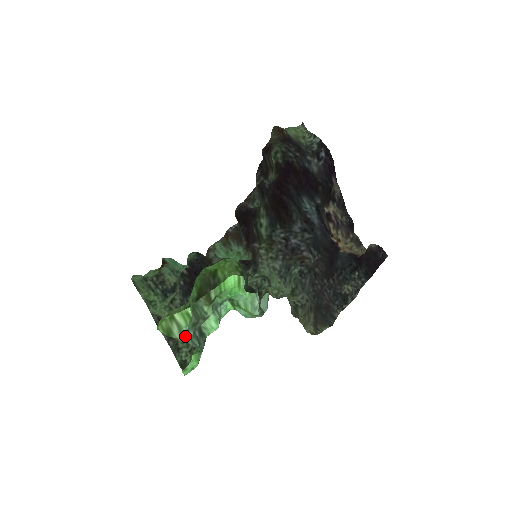
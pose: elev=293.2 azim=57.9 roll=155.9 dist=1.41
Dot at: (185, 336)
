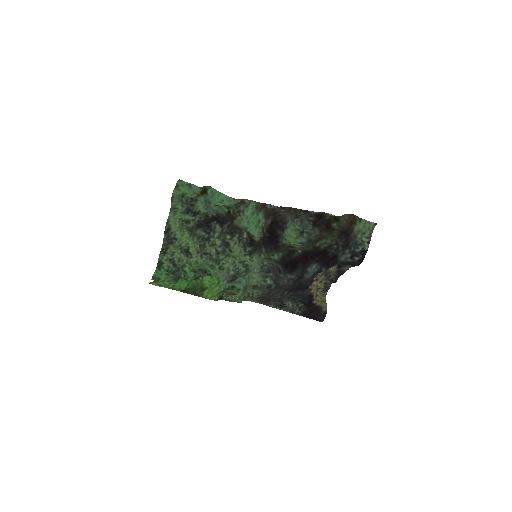
Dot at: occluded
